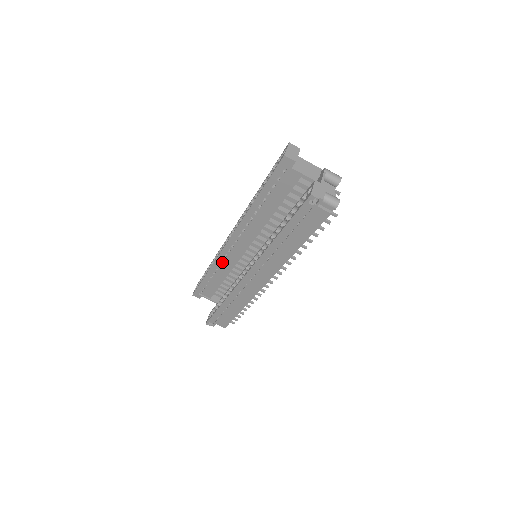
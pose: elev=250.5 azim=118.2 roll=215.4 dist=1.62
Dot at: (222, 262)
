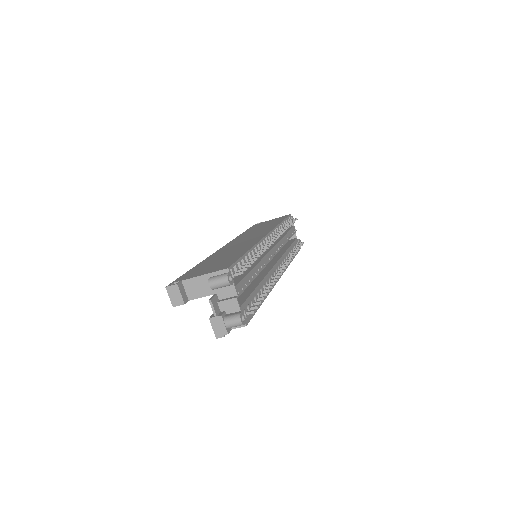
Dot at: occluded
